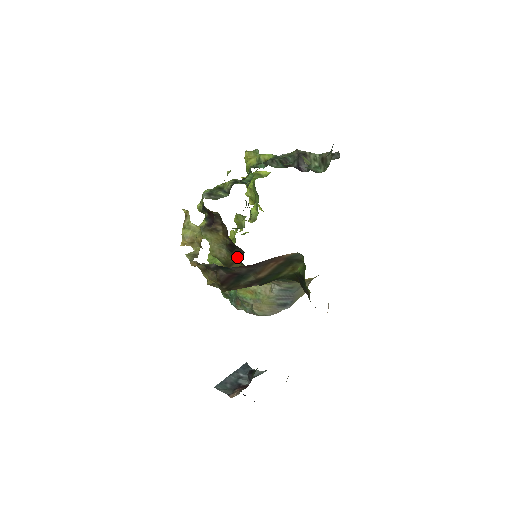
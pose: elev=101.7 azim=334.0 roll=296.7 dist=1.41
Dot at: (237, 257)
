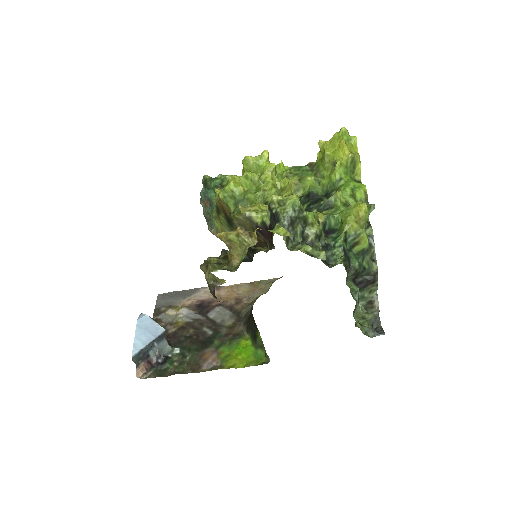
Dot at: occluded
